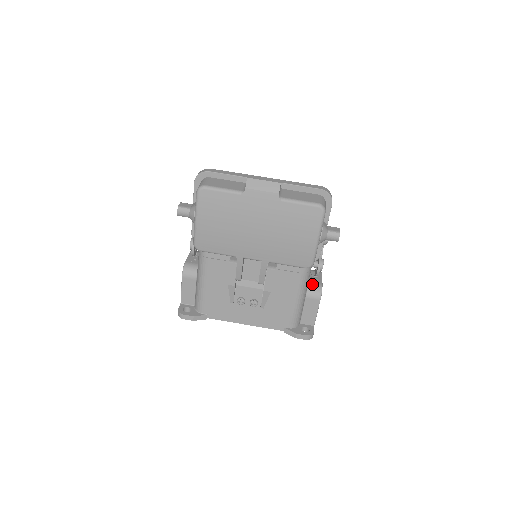
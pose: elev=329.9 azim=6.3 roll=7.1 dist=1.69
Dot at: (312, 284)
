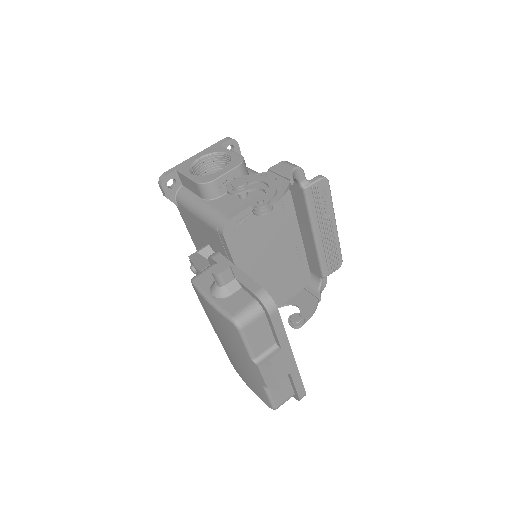
Dot at: occluded
